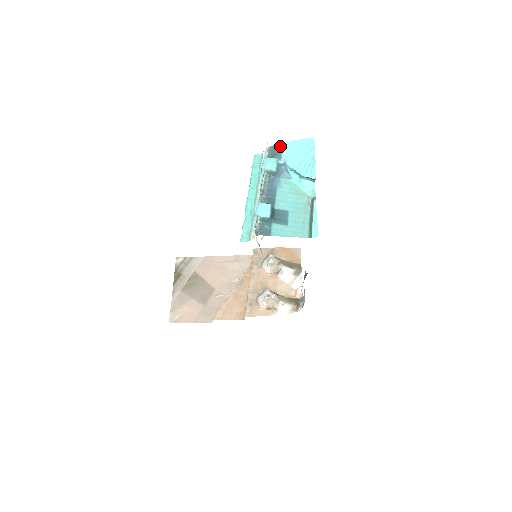
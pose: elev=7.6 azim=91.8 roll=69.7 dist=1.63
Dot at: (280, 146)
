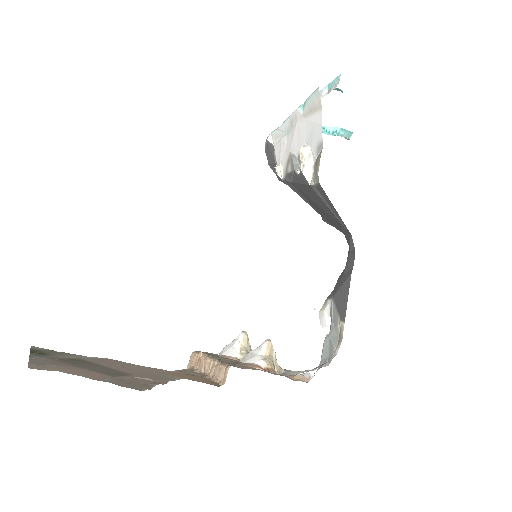
Dot at: occluded
